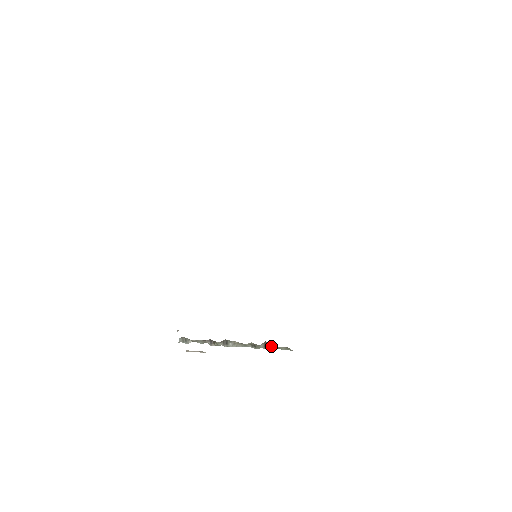
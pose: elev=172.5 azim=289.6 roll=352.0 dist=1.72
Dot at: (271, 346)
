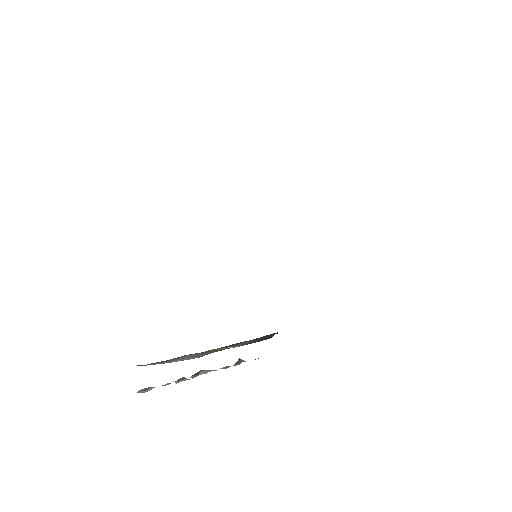
Dot at: occluded
